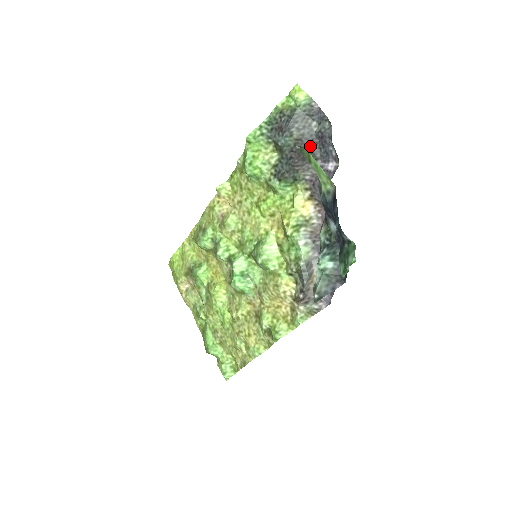
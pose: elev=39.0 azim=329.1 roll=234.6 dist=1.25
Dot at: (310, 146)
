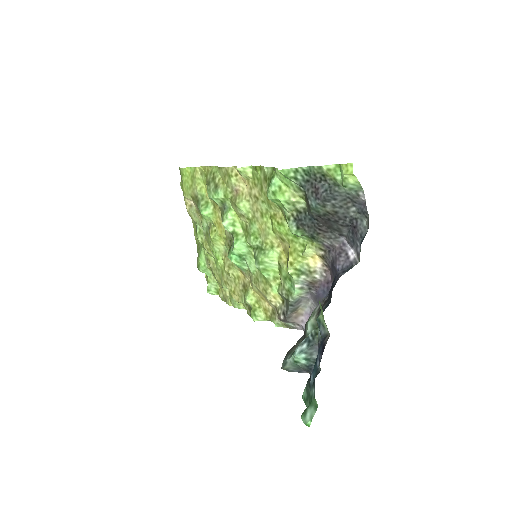
Dot at: (340, 224)
